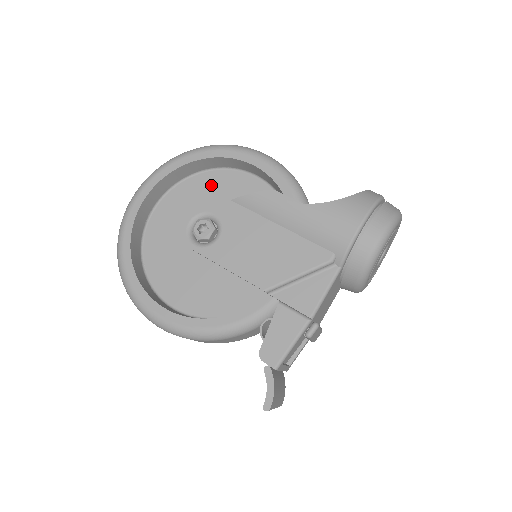
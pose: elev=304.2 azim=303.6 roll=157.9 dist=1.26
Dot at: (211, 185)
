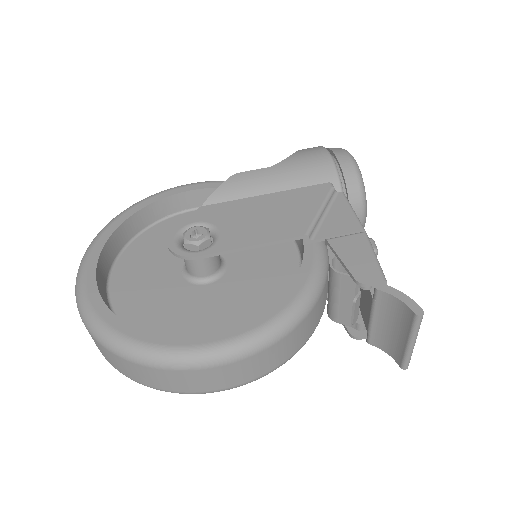
Dot at: (158, 237)
